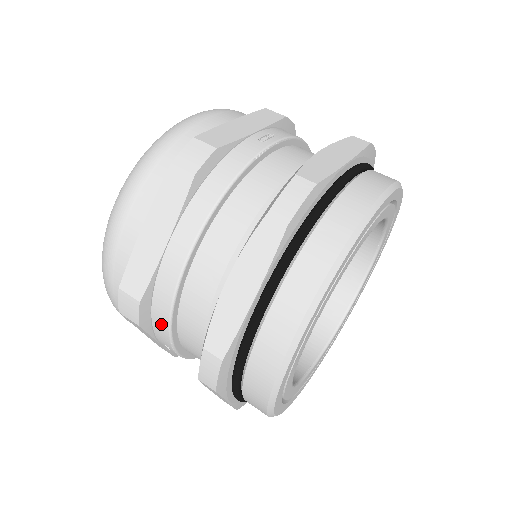
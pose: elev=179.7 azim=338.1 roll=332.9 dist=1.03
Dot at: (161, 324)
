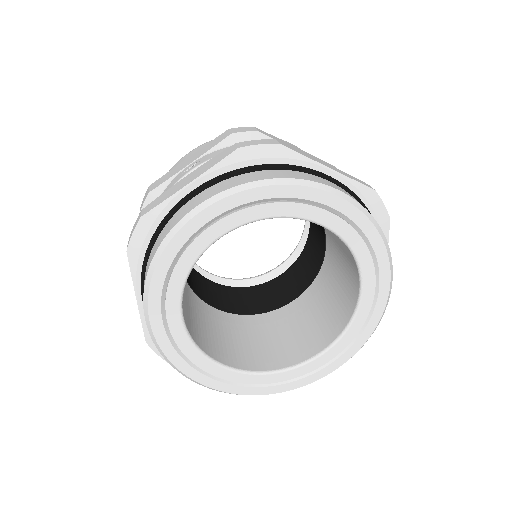
Dot at: occluded
